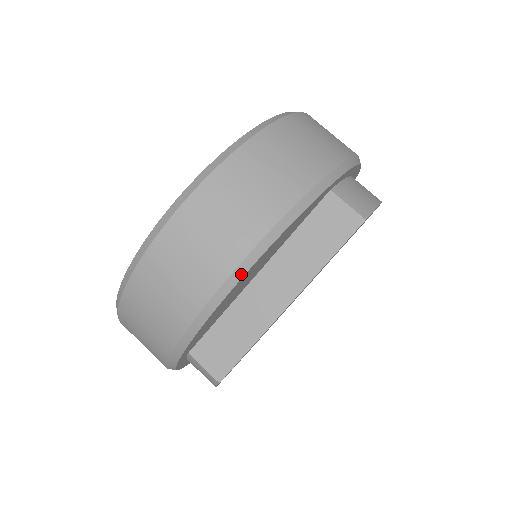
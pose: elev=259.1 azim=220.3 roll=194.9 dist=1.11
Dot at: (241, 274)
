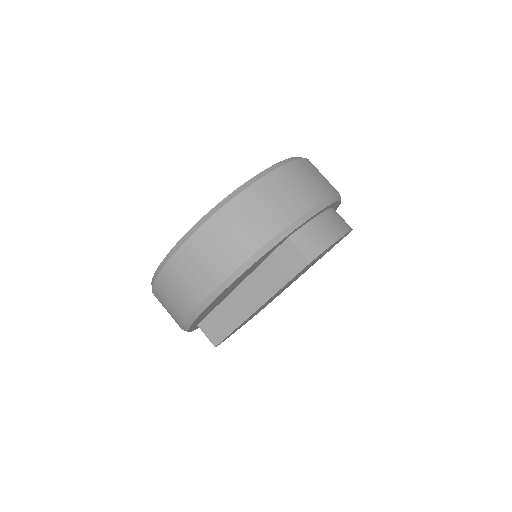
Dot at: (213, 298)
